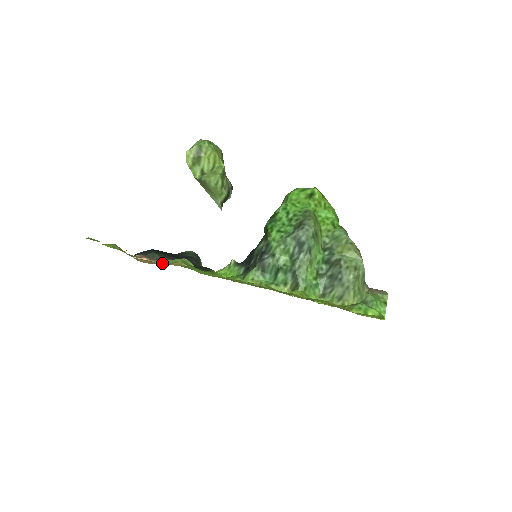
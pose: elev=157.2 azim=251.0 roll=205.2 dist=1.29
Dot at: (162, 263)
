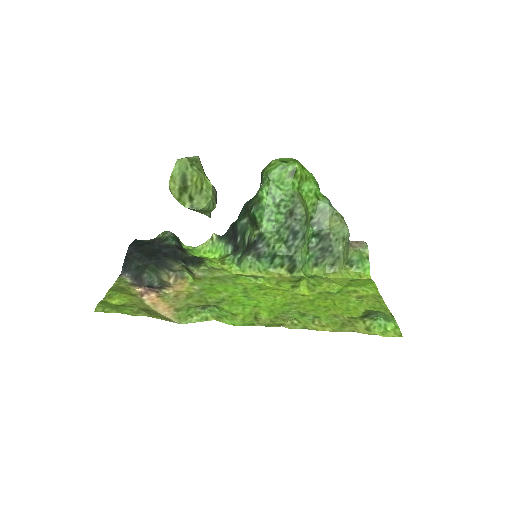
Dot at: (170, 292)
